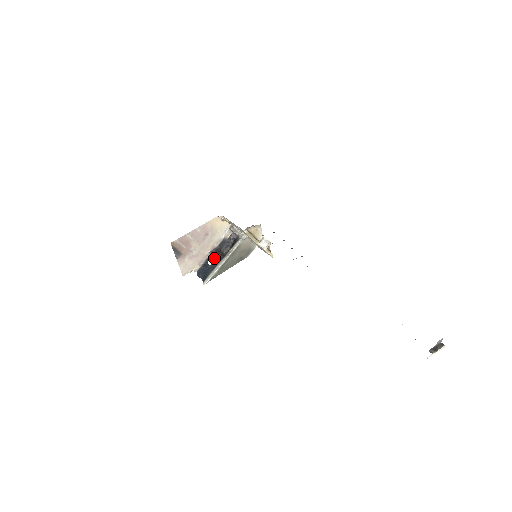
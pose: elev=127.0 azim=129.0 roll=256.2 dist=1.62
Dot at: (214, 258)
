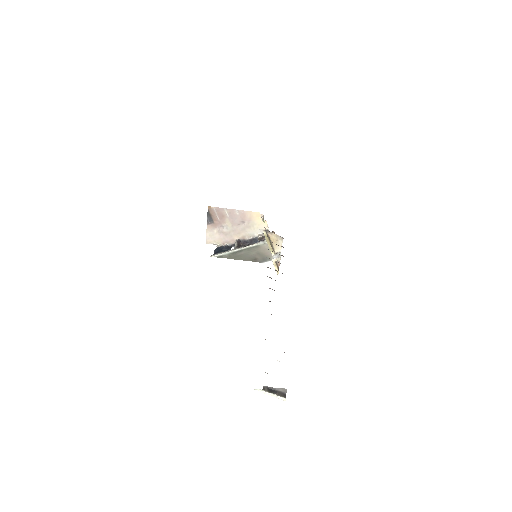
Dot at: (236, 244)
